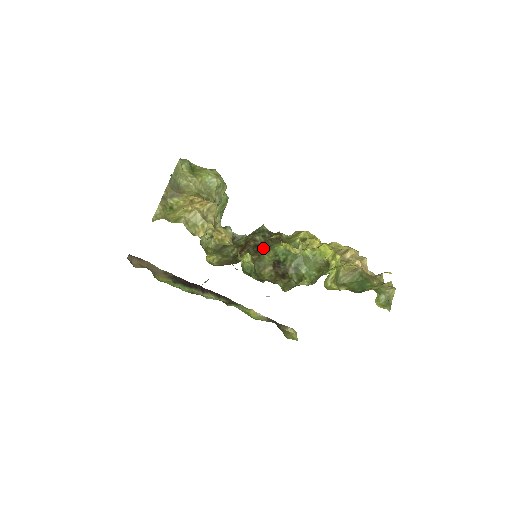
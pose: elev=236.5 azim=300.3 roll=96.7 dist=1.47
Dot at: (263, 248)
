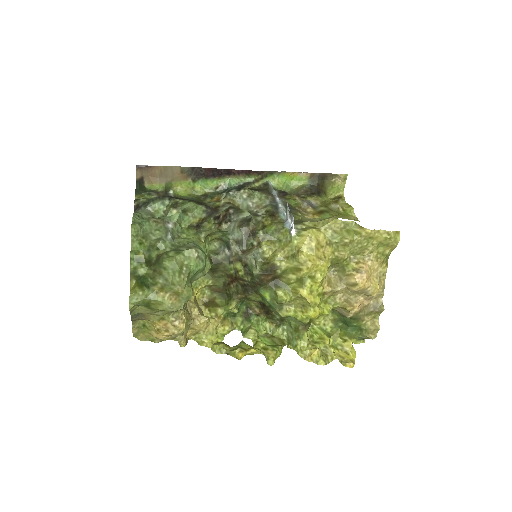
Dot at: (251, 289)
